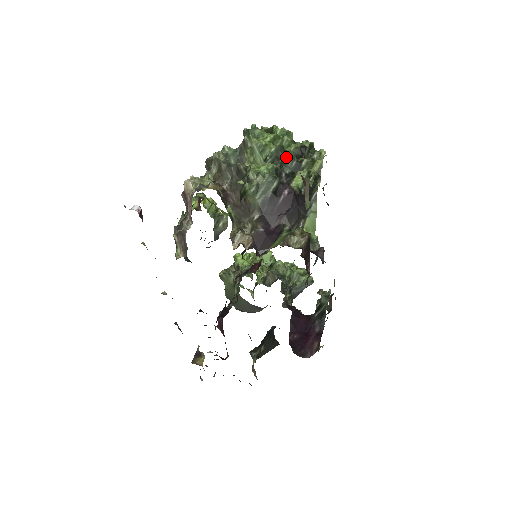
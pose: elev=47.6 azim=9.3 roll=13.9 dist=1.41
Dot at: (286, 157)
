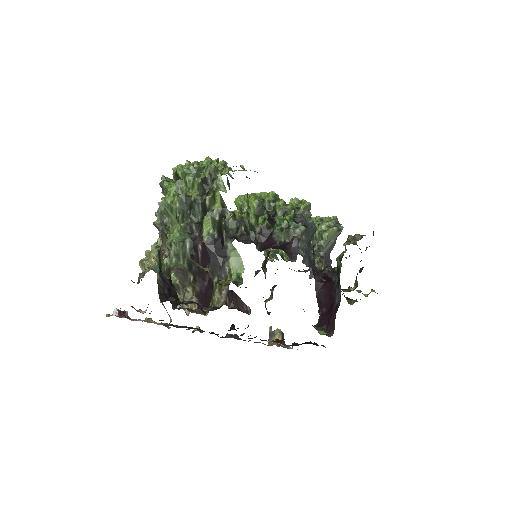
Dot at: (191, 204)
